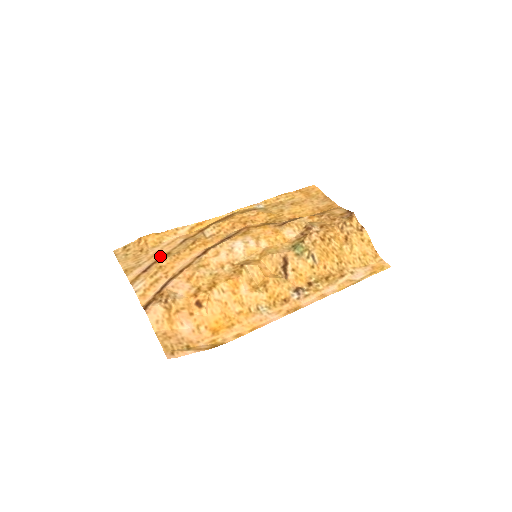
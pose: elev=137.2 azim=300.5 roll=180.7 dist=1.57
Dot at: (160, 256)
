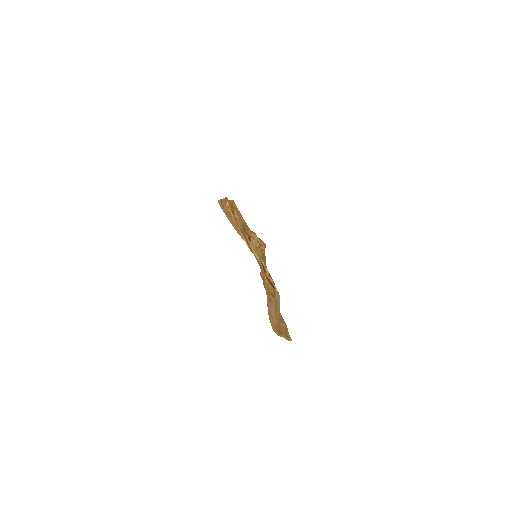
Dot at: occluded
